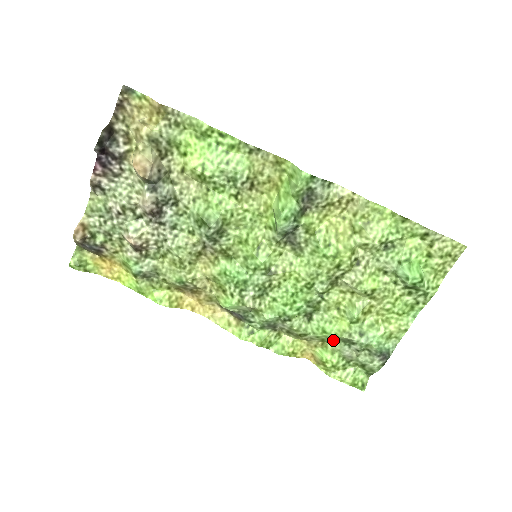
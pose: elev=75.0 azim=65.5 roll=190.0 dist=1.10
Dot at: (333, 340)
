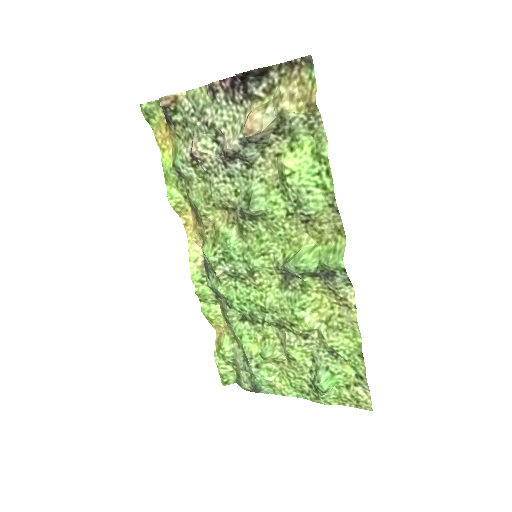
Dot at: (240, 346)
